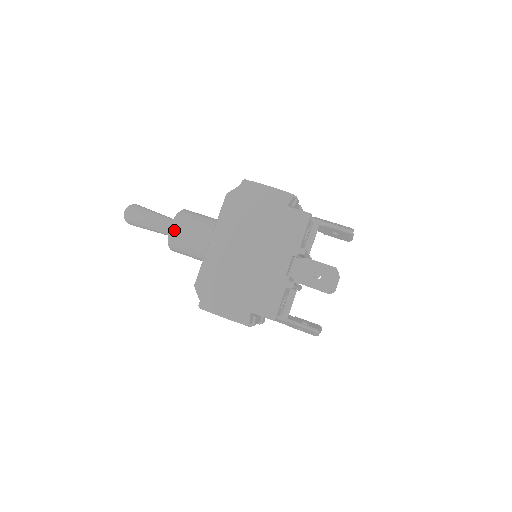
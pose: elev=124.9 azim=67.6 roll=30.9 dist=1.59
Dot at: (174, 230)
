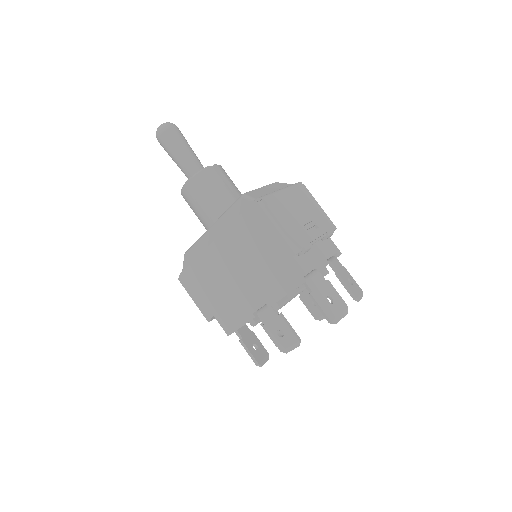
Dot at: (186, 191)
